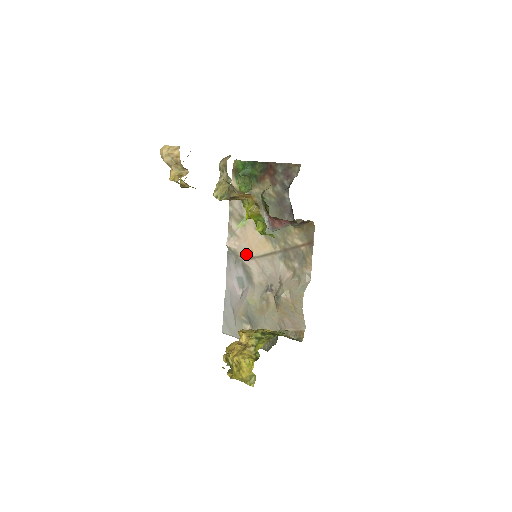
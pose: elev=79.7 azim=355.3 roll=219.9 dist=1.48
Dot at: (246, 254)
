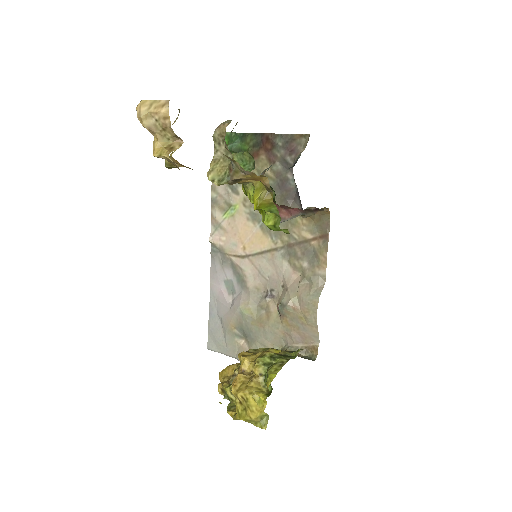
Dot at: (236, 252)
